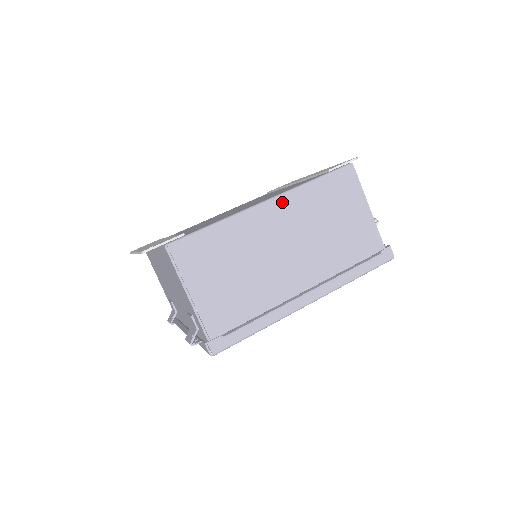
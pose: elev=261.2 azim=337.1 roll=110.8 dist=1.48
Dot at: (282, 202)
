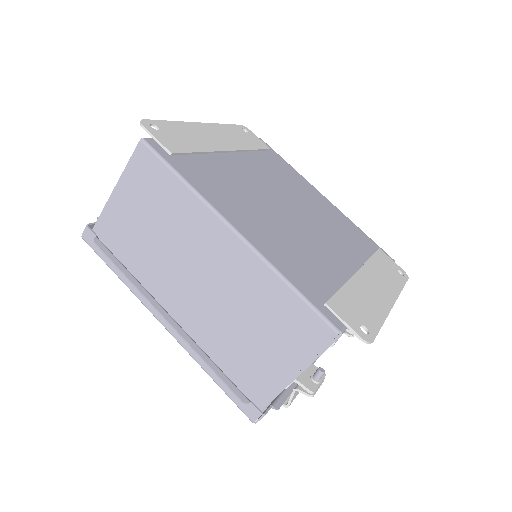
Dot at: (244, 252)
